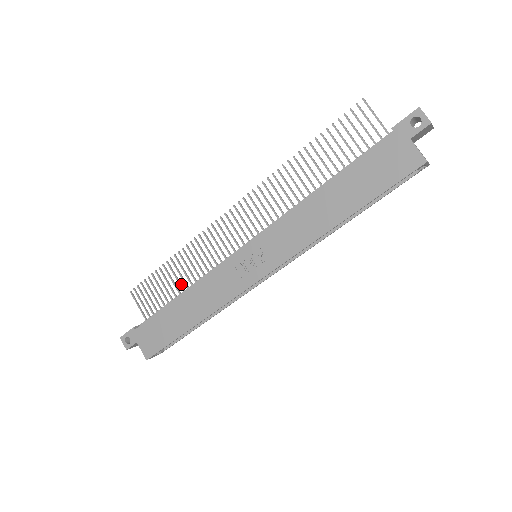
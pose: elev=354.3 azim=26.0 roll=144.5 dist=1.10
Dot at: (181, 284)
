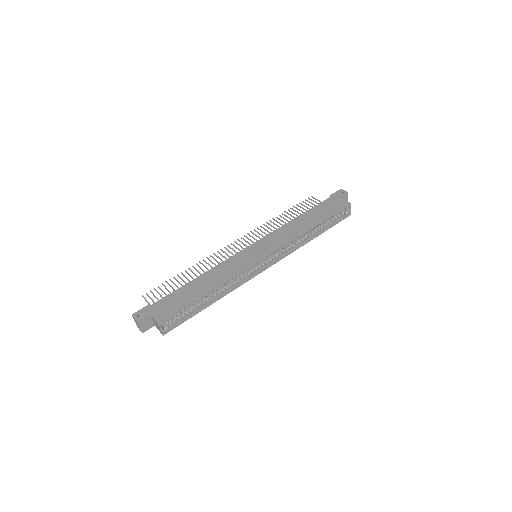
Dot at: occluded
